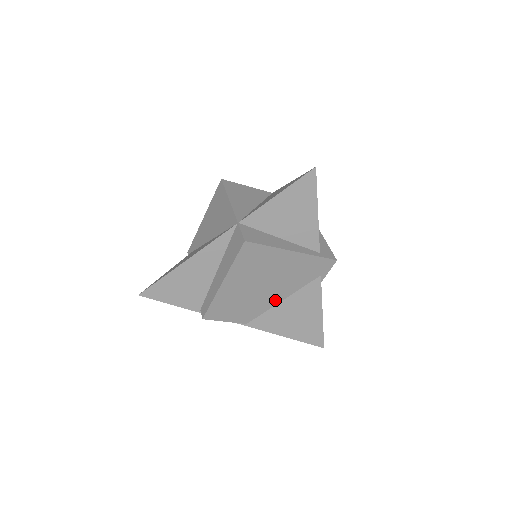
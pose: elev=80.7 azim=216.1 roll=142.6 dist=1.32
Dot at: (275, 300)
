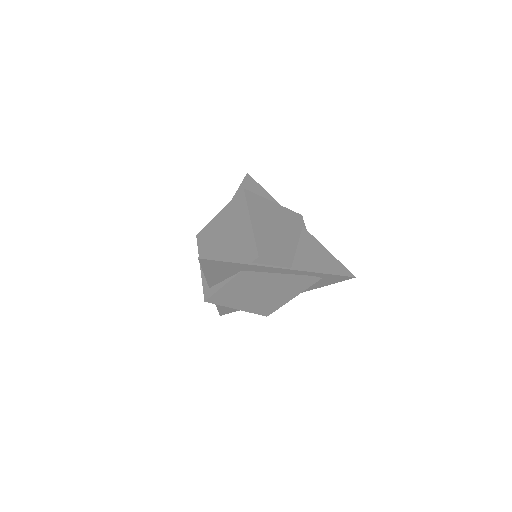
Dot at: (293, 245)
